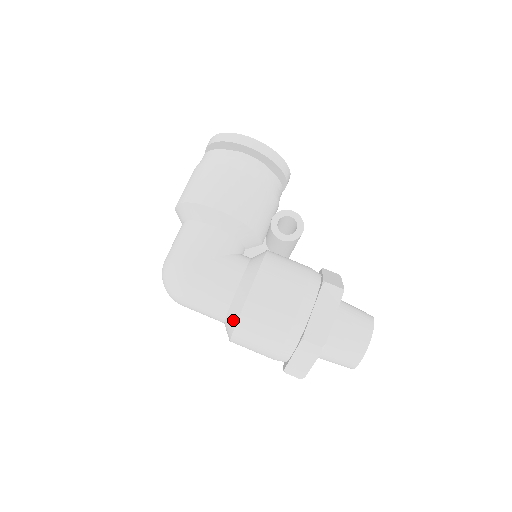
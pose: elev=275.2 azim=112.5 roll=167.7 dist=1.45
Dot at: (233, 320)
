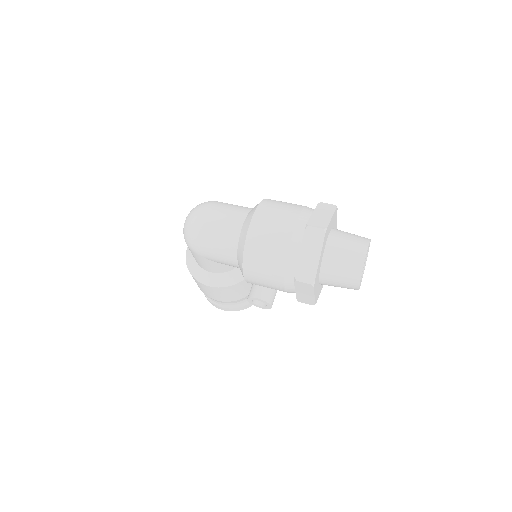
Dot at: occluded
